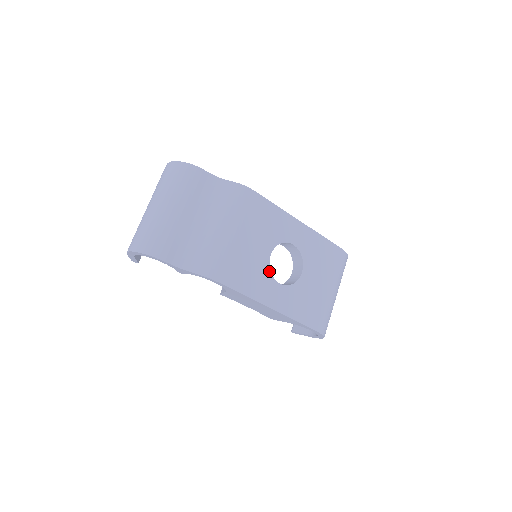
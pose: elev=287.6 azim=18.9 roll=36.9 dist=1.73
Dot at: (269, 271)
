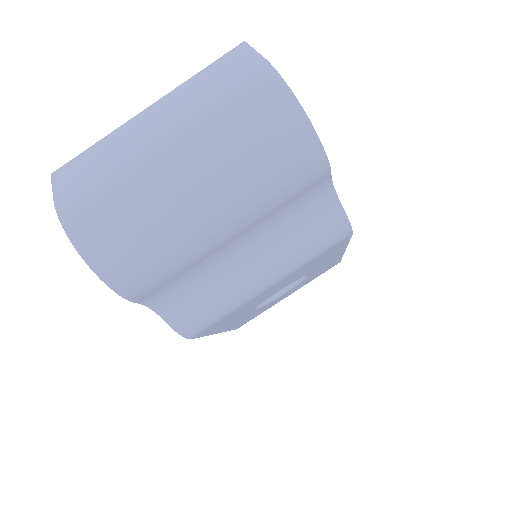
Dot at: occluded
